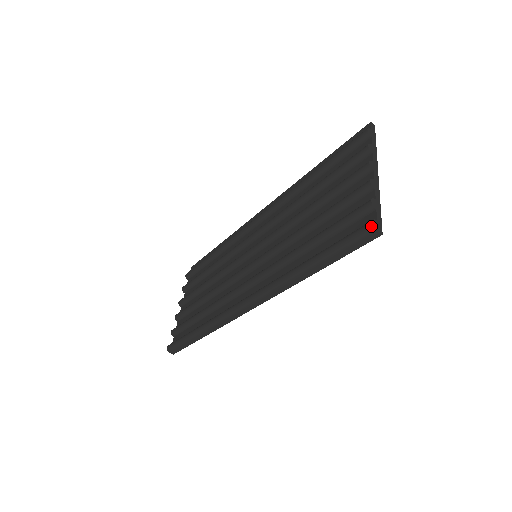
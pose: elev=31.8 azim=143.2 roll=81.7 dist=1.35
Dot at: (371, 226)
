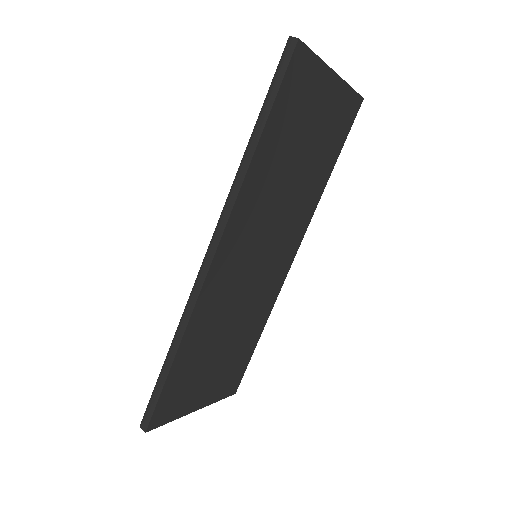
Dot at: (288, 39)
